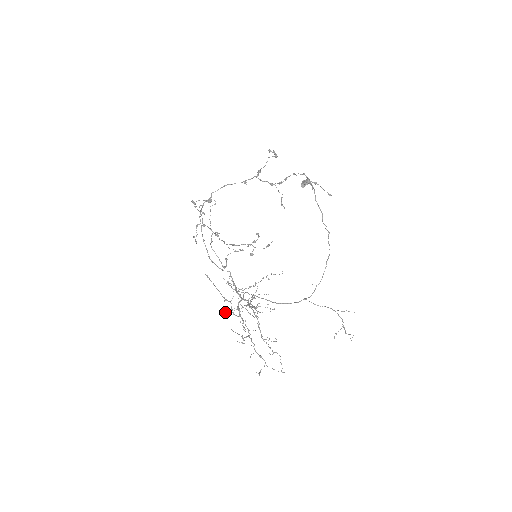
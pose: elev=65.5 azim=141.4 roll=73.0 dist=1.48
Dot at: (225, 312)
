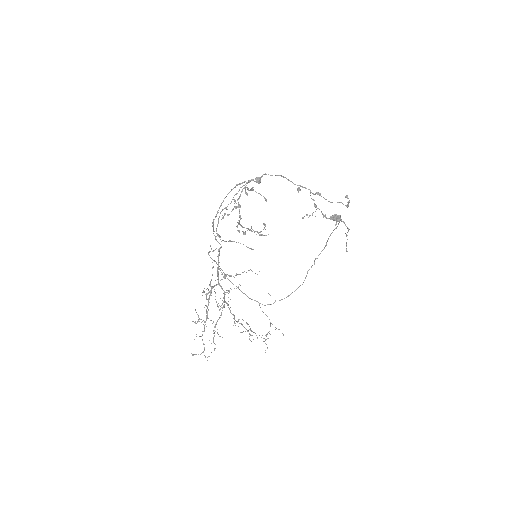
Dot at: occluded
